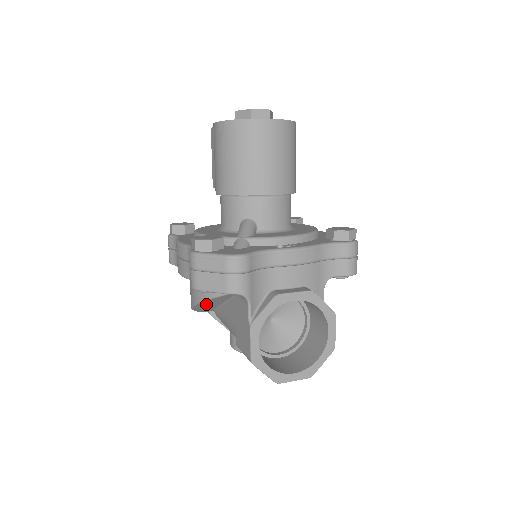
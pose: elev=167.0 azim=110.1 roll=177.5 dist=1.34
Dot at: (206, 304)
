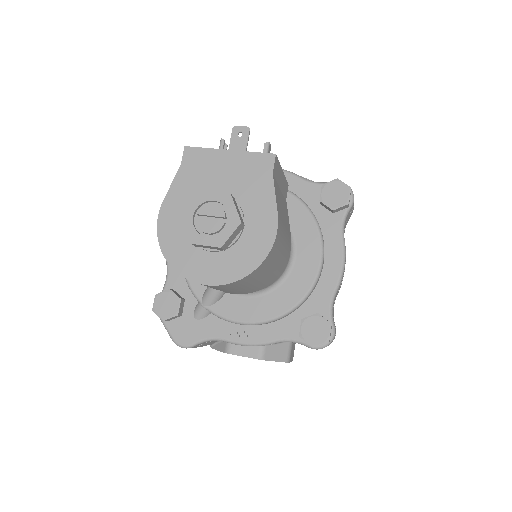
Dot at: occluded
